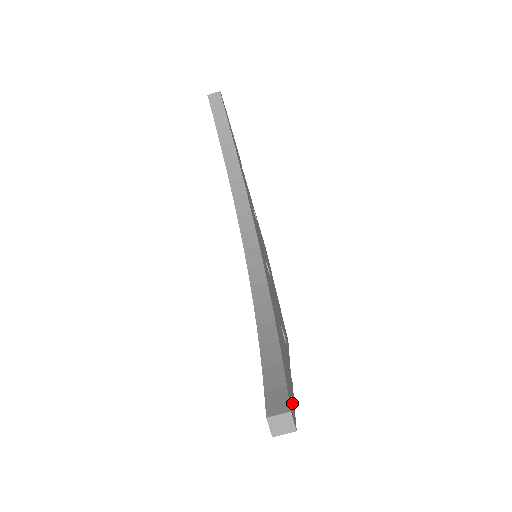
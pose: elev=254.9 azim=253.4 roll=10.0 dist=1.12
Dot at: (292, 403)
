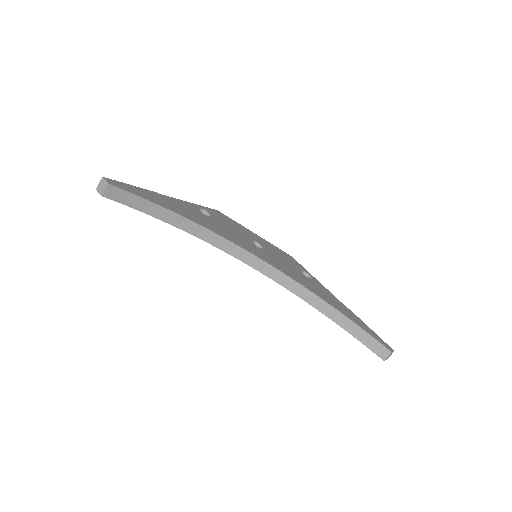
Dot at: (378, 337)
